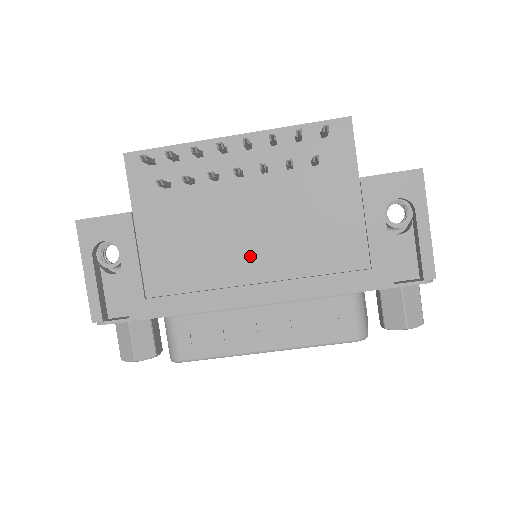
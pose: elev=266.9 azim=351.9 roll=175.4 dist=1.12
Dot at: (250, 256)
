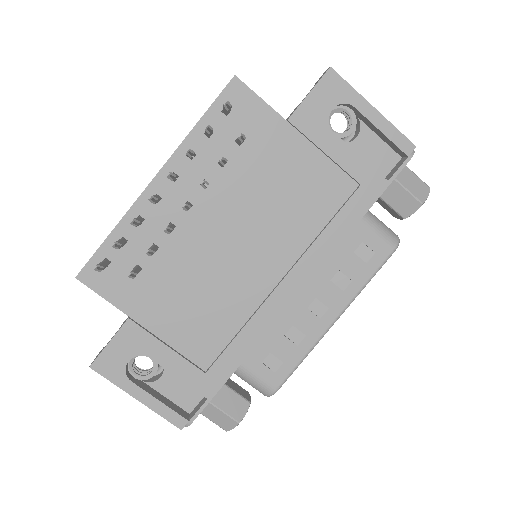
Dot at: (257, 263)
